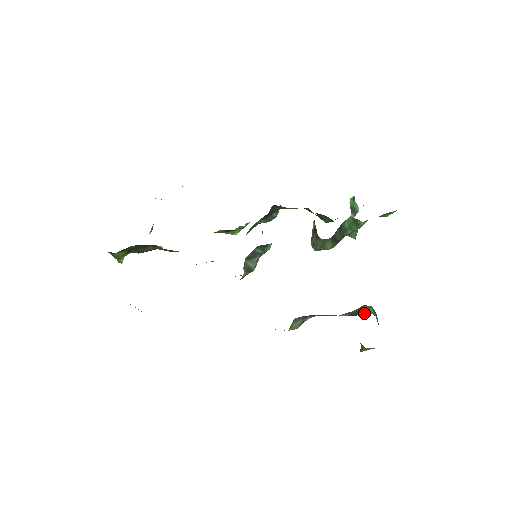
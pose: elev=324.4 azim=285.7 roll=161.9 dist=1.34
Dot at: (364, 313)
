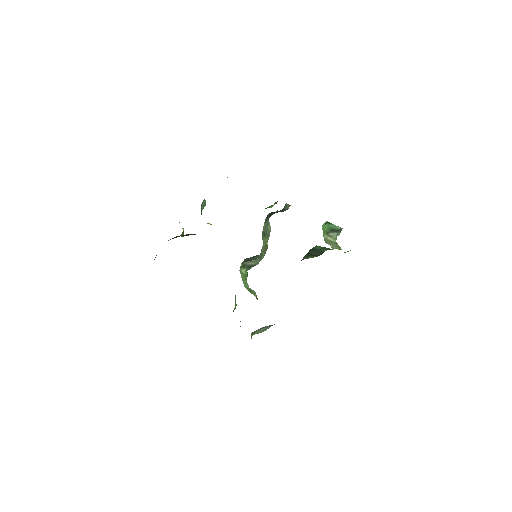
Dot at: occluded
